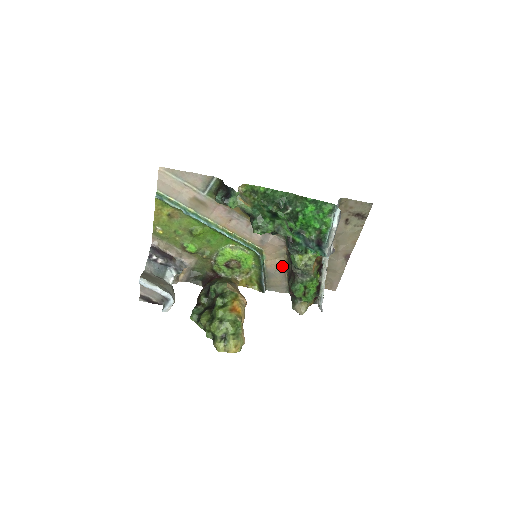
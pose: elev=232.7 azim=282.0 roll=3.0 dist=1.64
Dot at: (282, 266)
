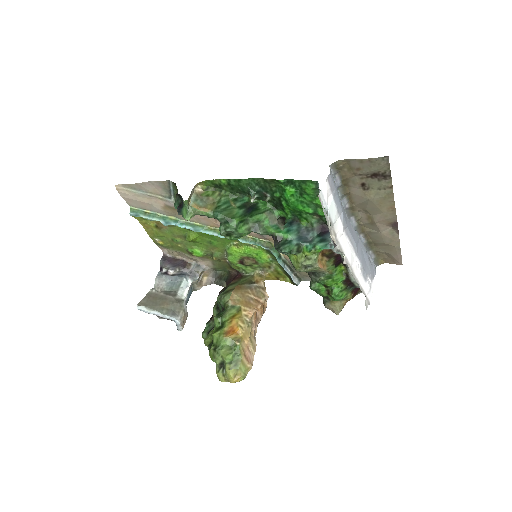
Dot at: occluded
